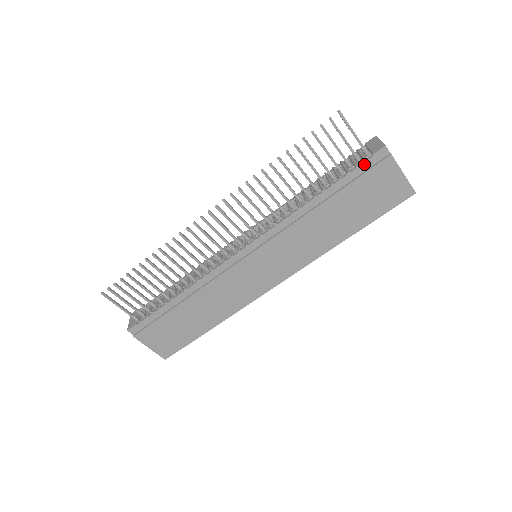
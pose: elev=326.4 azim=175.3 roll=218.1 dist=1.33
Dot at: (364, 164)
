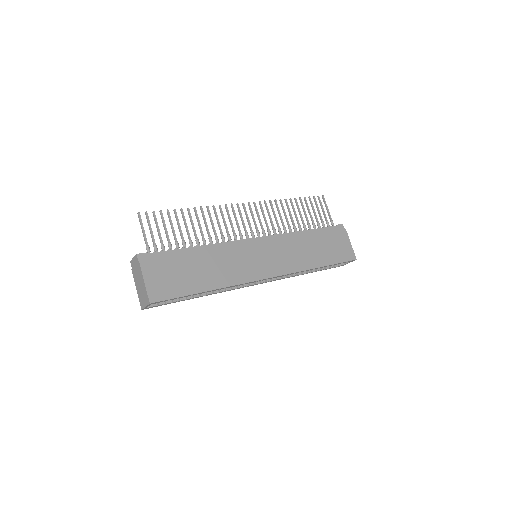
Dot at: (332, 227)
